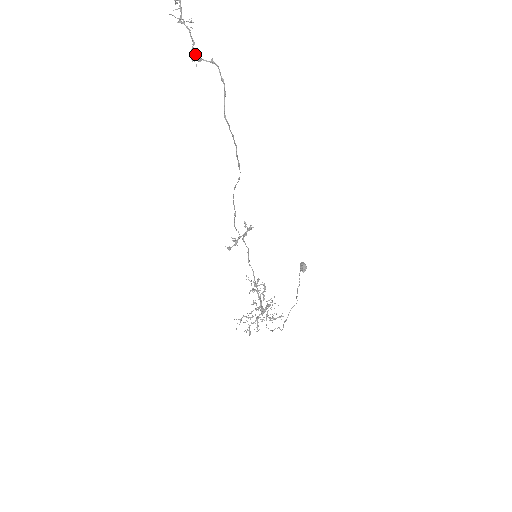
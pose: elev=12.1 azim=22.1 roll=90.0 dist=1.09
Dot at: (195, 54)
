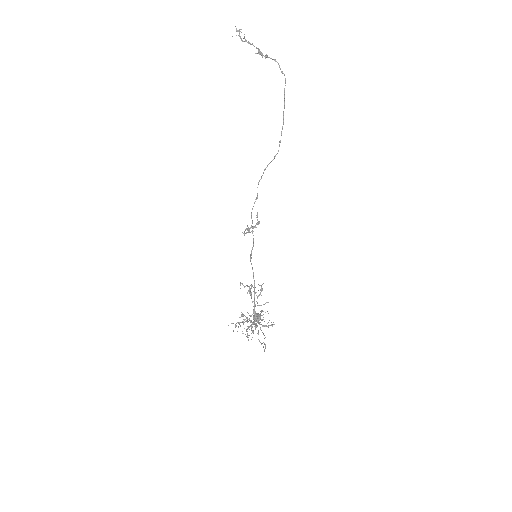
Dot at: (261, 54)
